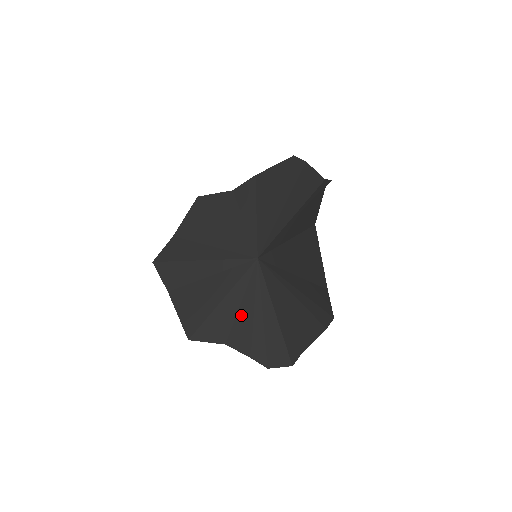
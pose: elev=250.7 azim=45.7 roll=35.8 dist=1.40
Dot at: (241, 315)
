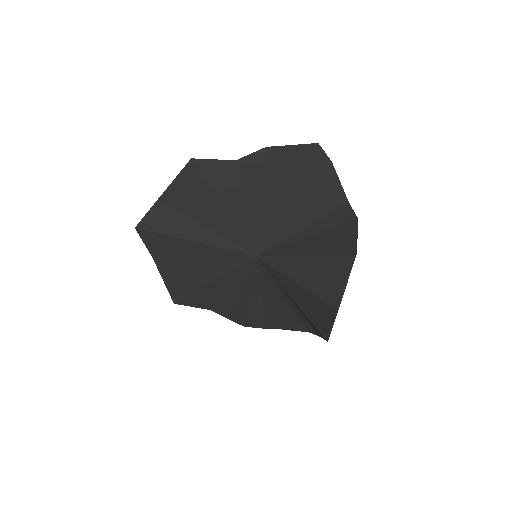
Dot at: (229, 293)
